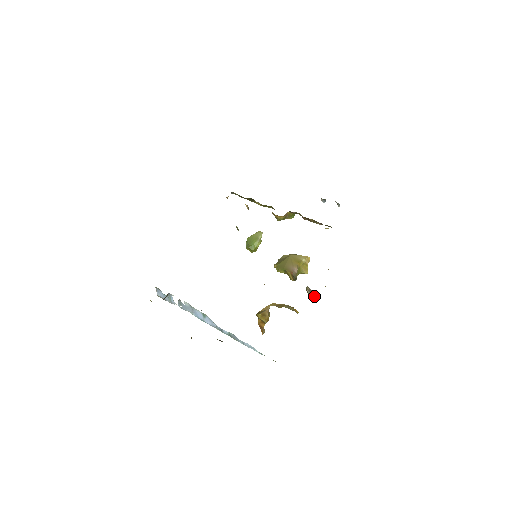
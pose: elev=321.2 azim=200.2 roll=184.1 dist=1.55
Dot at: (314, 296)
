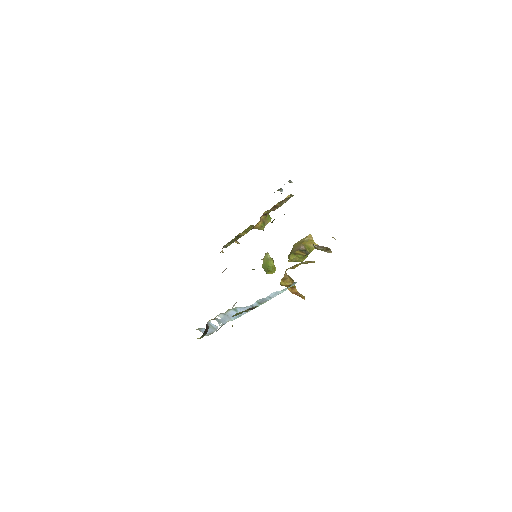
Dot at: (326, 248)
